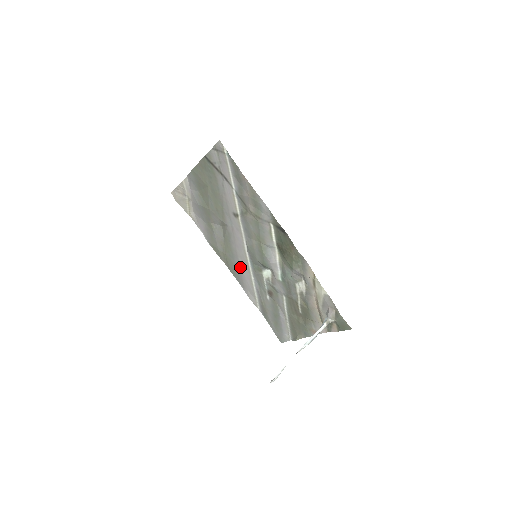
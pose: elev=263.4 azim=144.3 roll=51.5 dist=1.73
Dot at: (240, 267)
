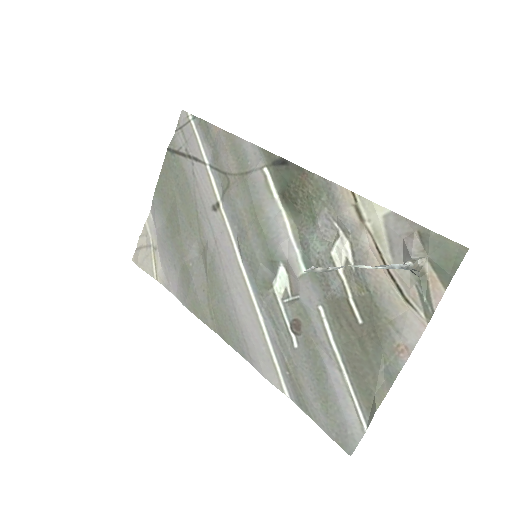
Dot at: (237, 311)
